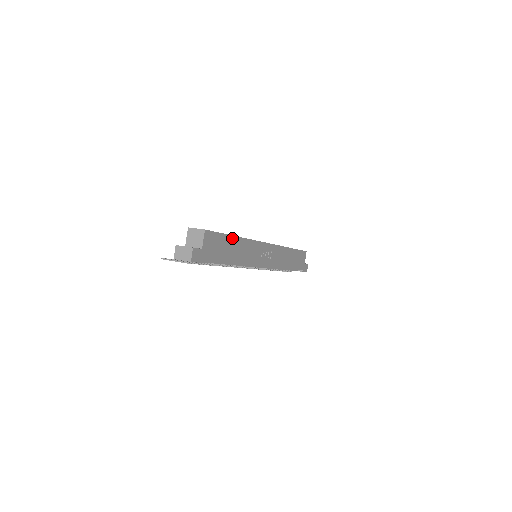
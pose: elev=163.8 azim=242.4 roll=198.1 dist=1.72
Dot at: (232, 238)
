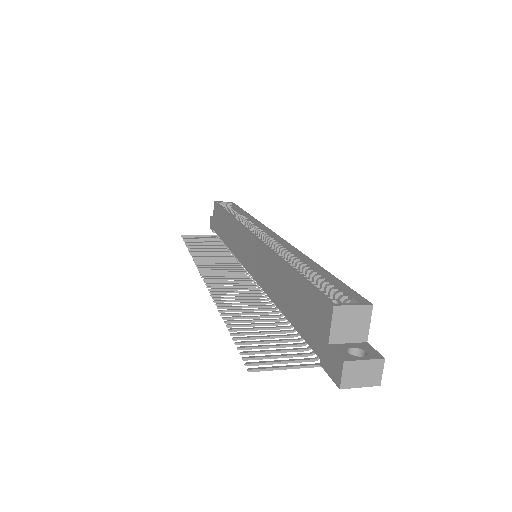
Dot at: (322, 273)
